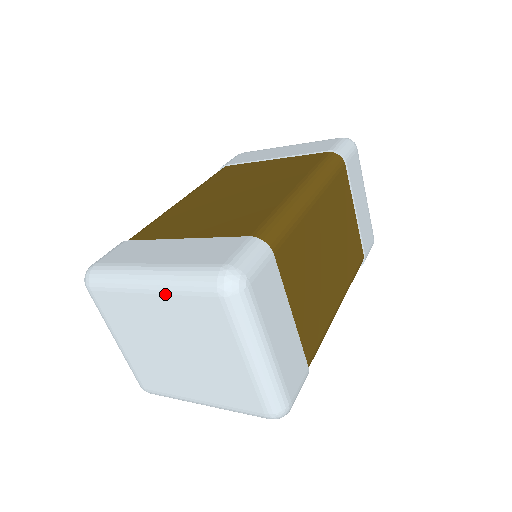
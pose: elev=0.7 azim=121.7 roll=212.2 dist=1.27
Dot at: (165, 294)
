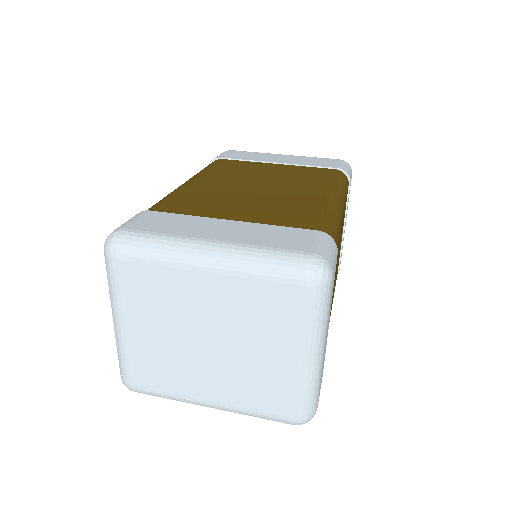
Dot at: (231, 275)
